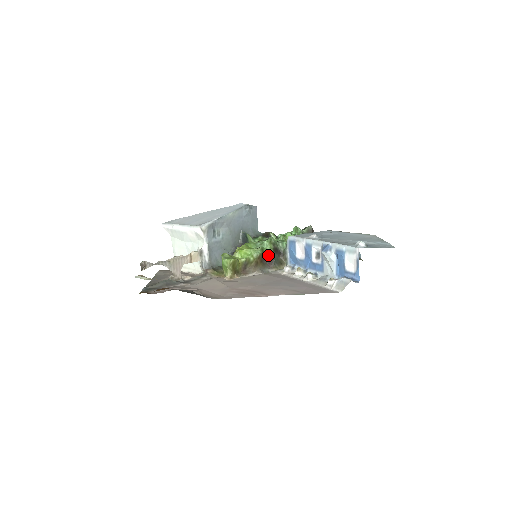
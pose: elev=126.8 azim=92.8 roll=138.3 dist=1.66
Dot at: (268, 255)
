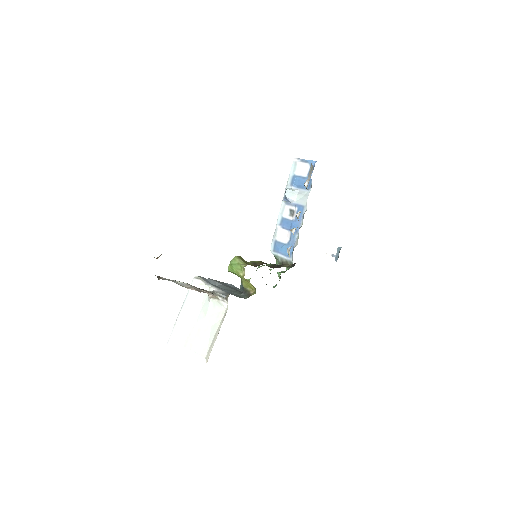
Dot at: (269, 266)
